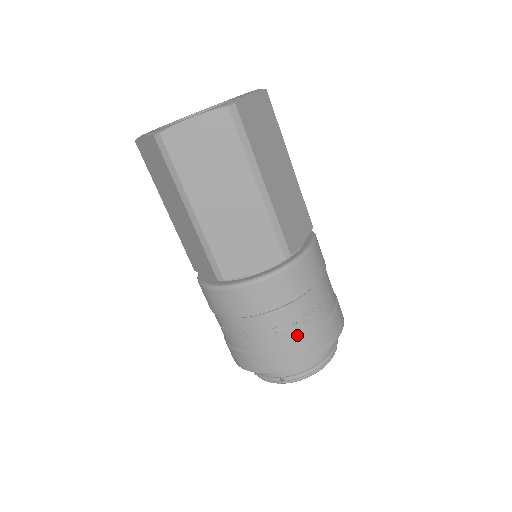
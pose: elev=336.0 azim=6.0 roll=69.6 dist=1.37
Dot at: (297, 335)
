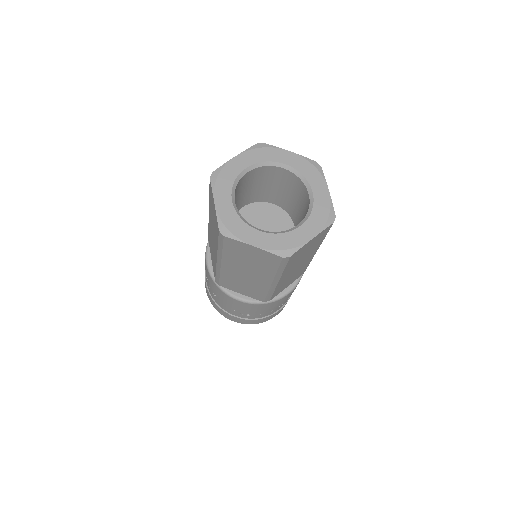
Dot at: (246, 317)
